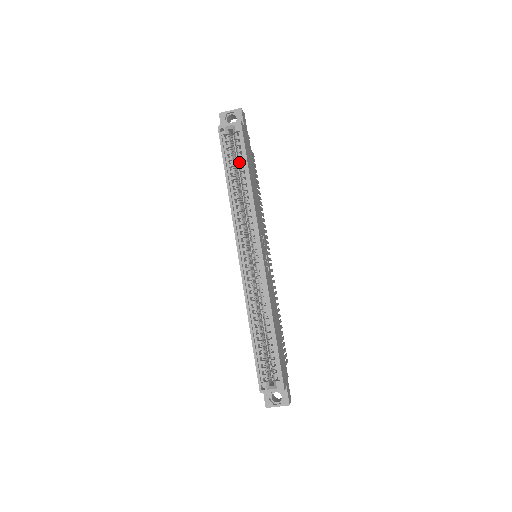
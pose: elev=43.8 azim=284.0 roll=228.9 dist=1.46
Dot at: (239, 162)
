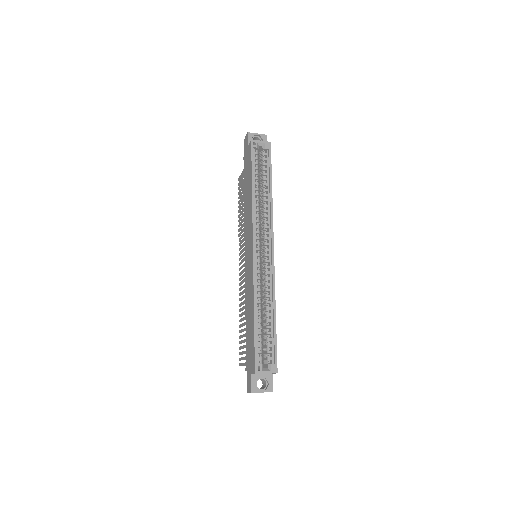
Dot at: (264, 173)
